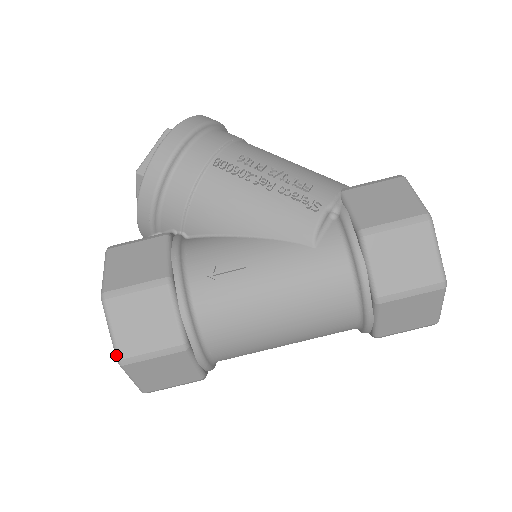
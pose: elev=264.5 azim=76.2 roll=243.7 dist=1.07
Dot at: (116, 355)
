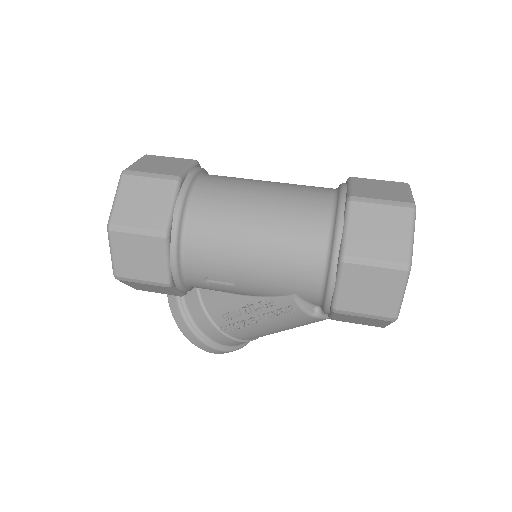
Dot at: occluded
